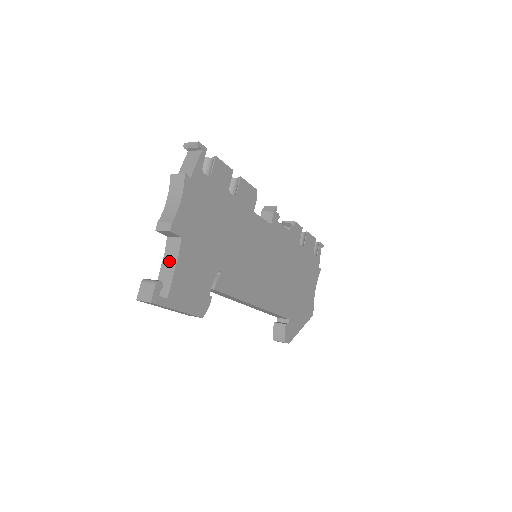
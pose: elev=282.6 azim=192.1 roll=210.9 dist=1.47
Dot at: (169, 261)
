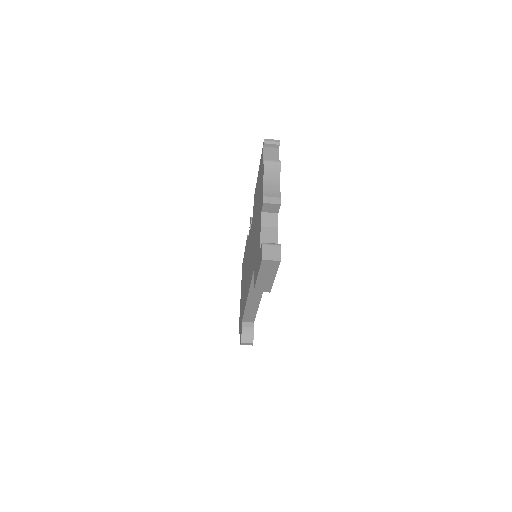
Dot at: (269, 232)
